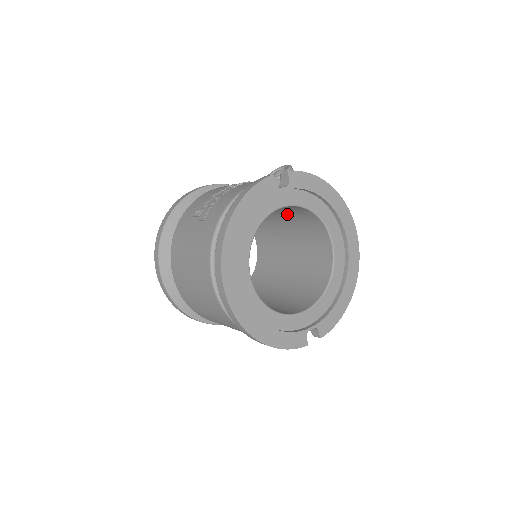
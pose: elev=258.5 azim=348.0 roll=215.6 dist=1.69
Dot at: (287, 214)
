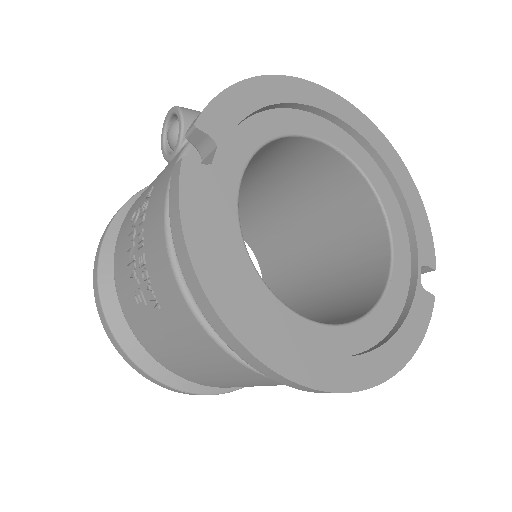
Dot at: occluded
